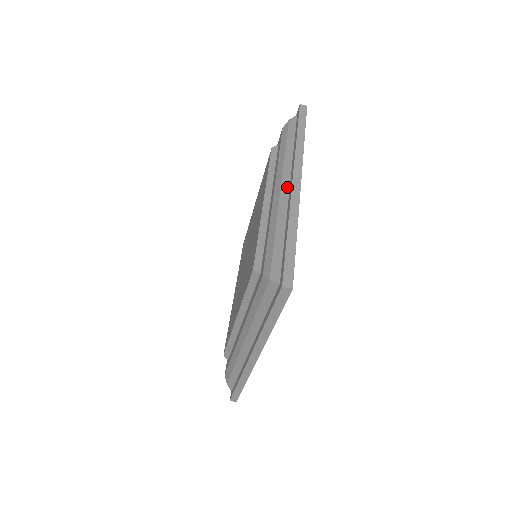
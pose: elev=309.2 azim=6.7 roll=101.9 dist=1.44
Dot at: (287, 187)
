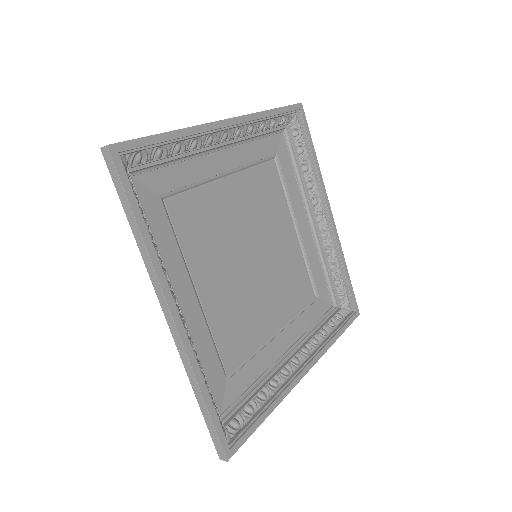
Dot at: occluded
